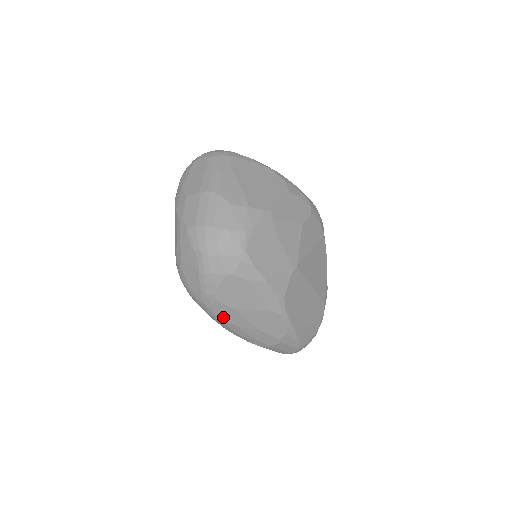
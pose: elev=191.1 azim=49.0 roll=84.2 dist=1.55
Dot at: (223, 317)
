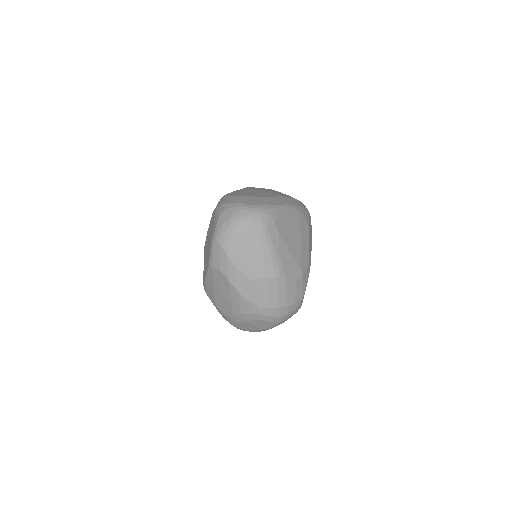
Dot at: occluded
